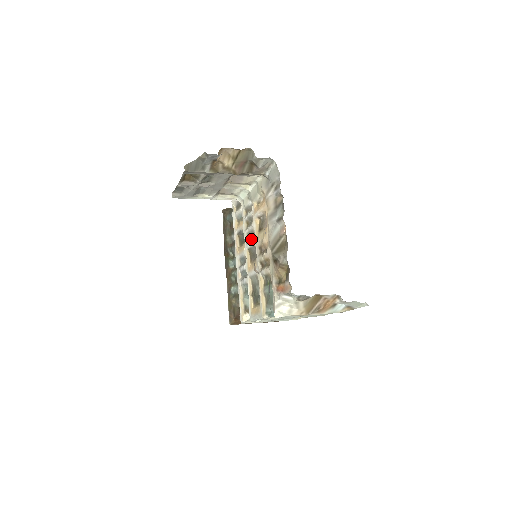
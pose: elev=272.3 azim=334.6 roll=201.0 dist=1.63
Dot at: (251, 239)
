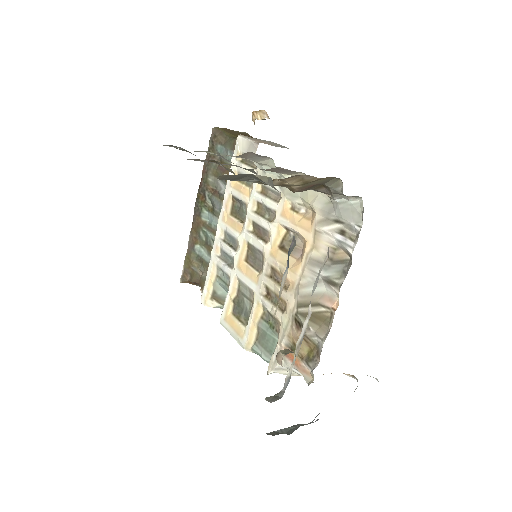
Dot at: (258, 235)
